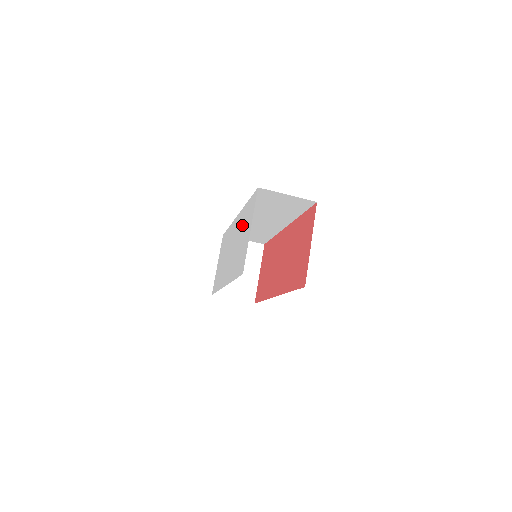
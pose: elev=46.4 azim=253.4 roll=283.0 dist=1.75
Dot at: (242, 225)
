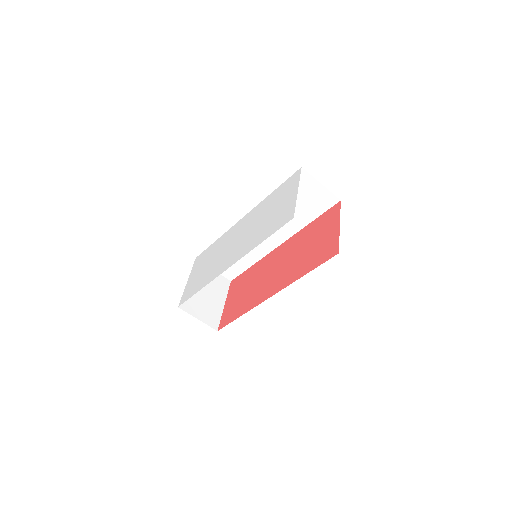
Dot at: (267, 207)
